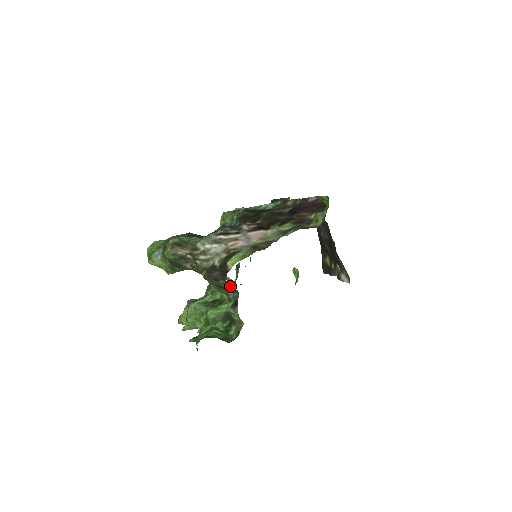
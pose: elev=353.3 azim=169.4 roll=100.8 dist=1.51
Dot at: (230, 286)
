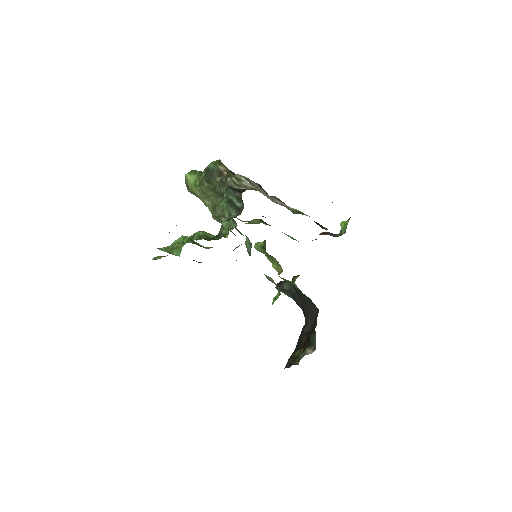
Dot at: (241, 202)
